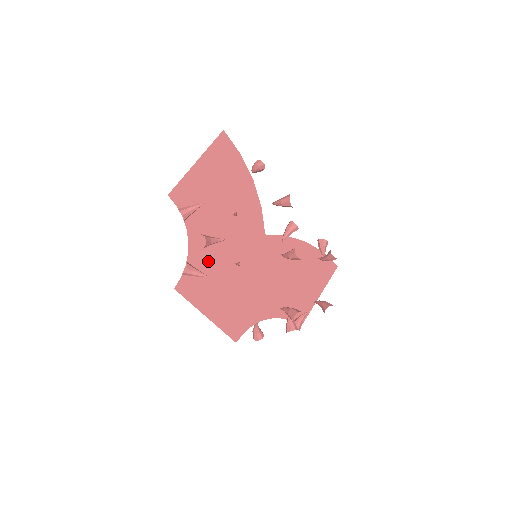
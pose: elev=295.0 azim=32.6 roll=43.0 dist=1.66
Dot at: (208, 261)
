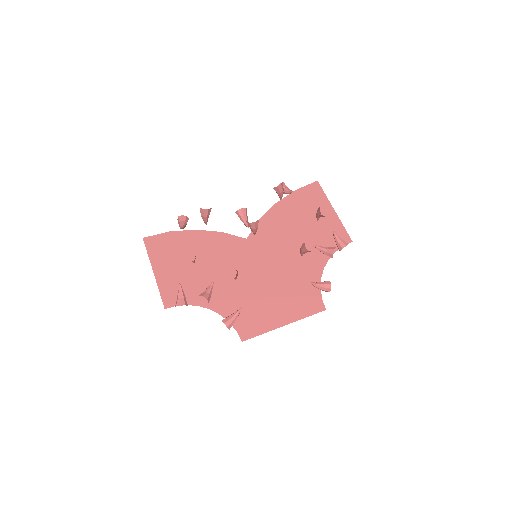
Dot at: (237, 301)
